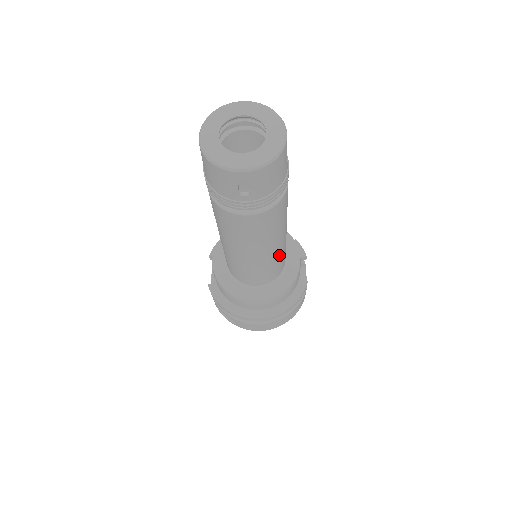
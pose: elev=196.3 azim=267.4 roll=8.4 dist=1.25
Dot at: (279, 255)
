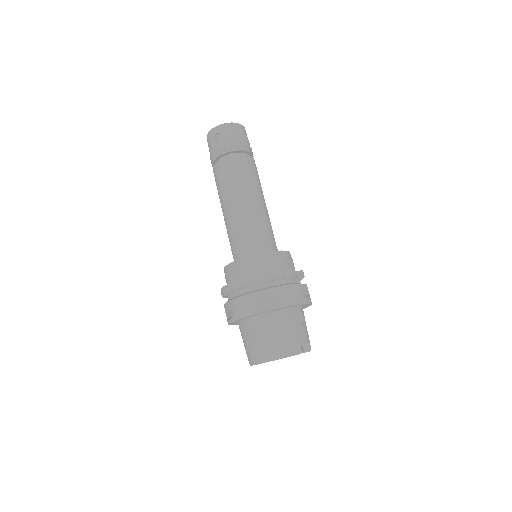
Dot at: (257, 219)
